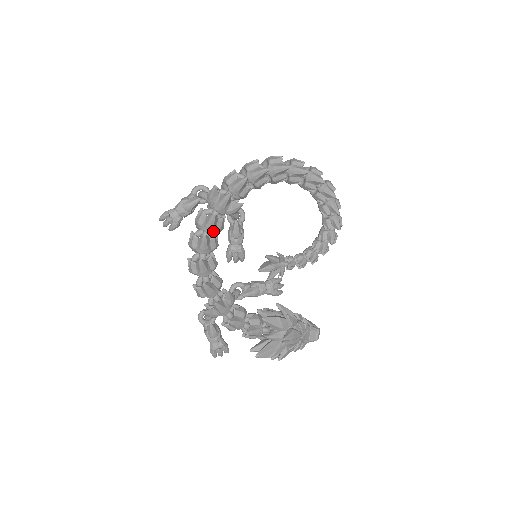
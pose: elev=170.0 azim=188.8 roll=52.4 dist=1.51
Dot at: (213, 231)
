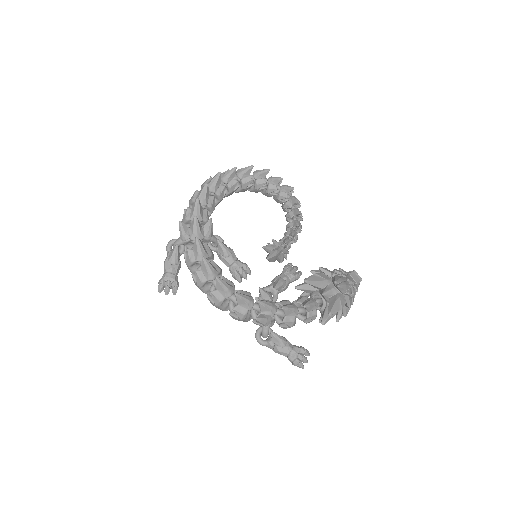
Dot at: (207, 256)
